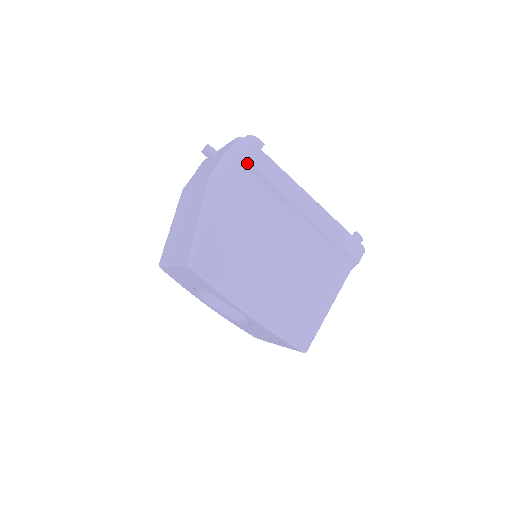
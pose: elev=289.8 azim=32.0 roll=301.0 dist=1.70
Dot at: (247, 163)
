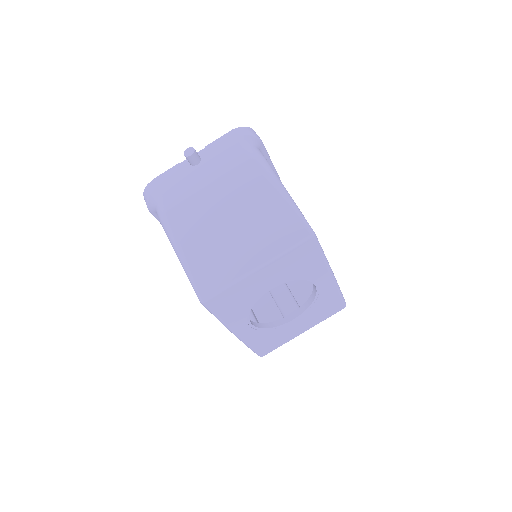
Dot at: (263, 147)
